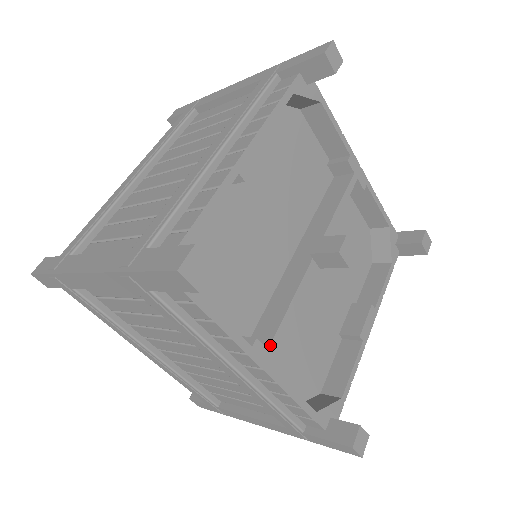
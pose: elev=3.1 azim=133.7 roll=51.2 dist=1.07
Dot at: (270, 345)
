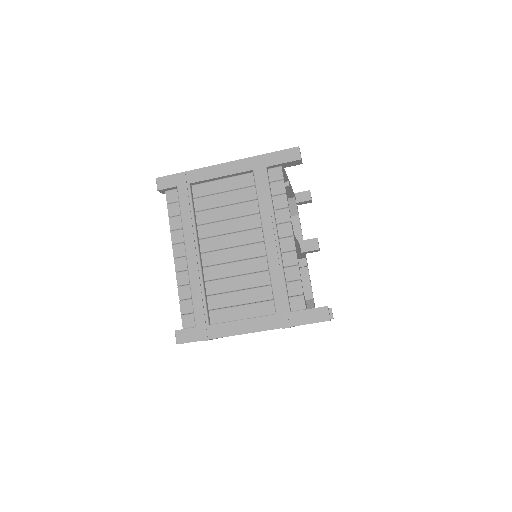
Dot at: (294, 235)
